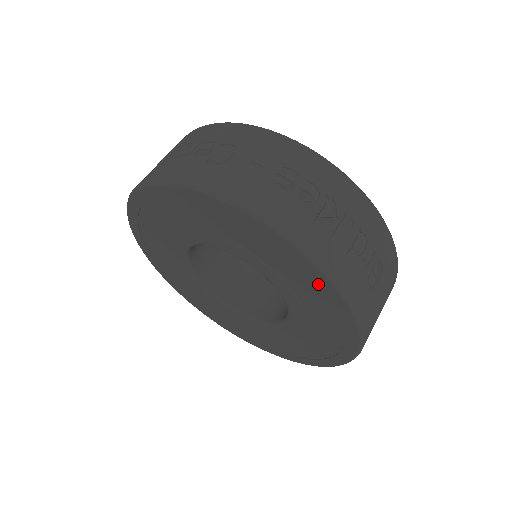
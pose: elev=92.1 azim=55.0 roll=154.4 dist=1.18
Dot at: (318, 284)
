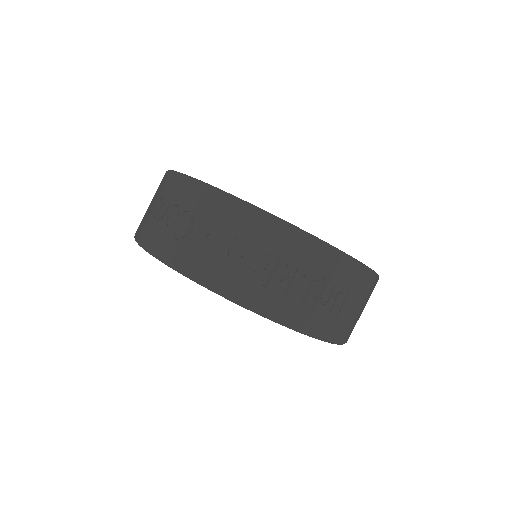
Dot at: occluded
